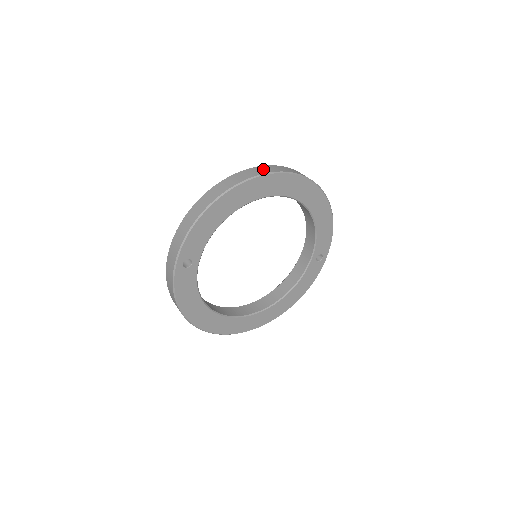
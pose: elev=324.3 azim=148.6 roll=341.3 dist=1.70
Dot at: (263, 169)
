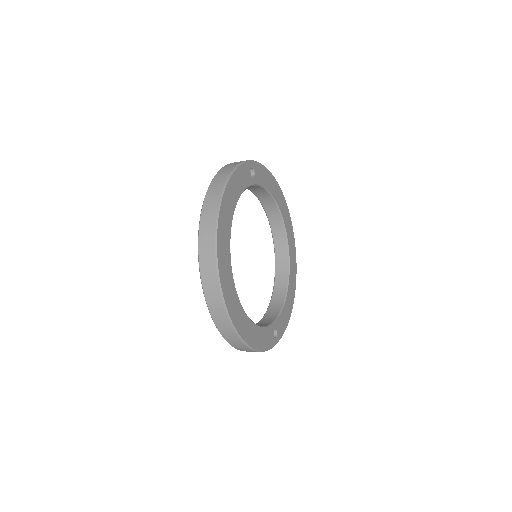
Dot at: occluded
